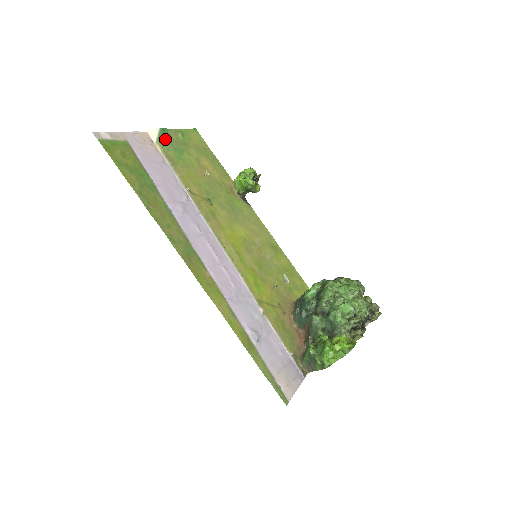
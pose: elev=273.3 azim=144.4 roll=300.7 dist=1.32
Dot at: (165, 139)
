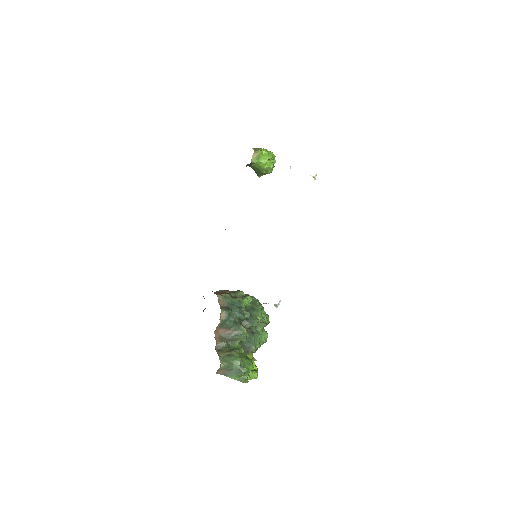
Dot at: occluded
